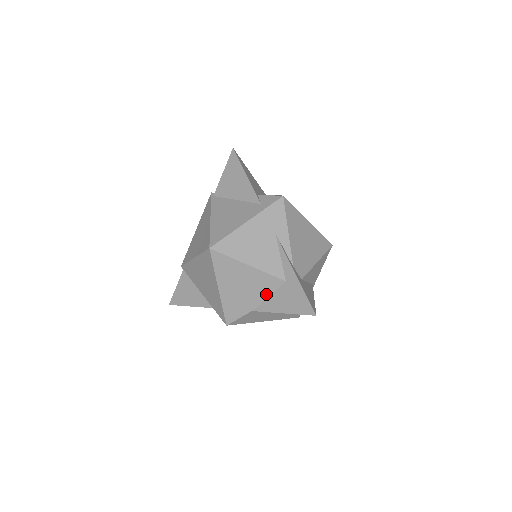
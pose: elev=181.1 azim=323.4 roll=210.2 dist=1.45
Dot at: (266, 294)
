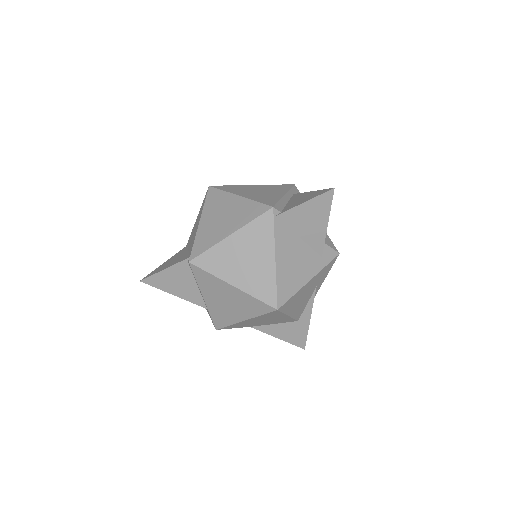
Dot at: (274, 323)
